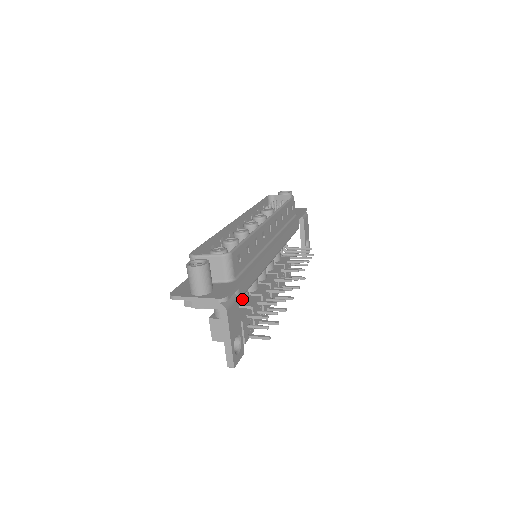
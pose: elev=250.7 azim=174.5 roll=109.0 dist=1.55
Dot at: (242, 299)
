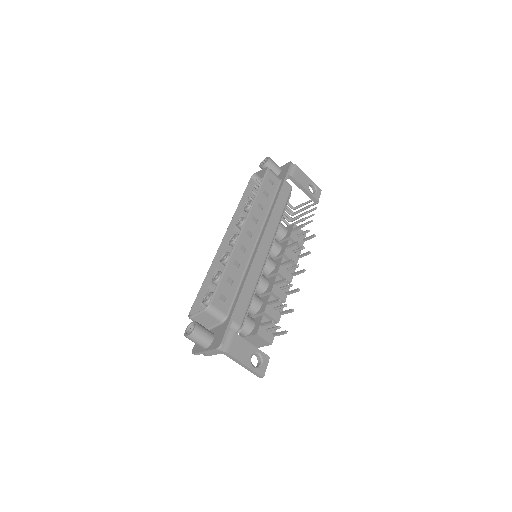
Dot at: (255, 308)
